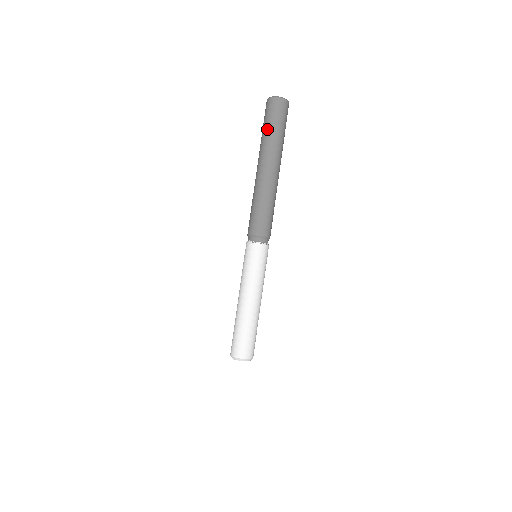
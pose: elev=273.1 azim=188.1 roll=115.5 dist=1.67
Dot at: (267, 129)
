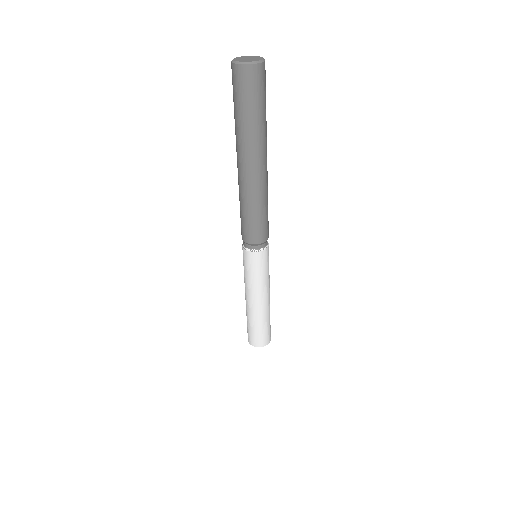
Dot at: (234, 112)
